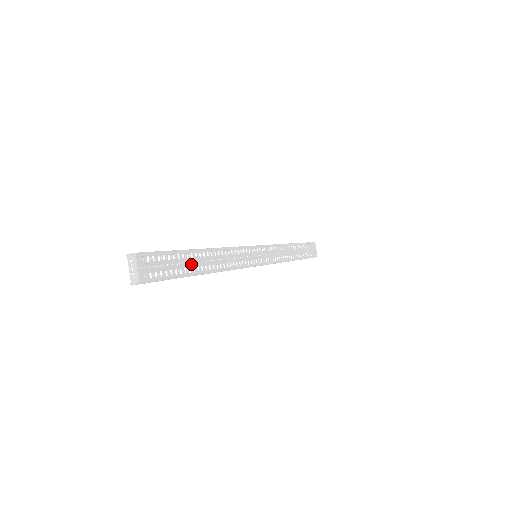
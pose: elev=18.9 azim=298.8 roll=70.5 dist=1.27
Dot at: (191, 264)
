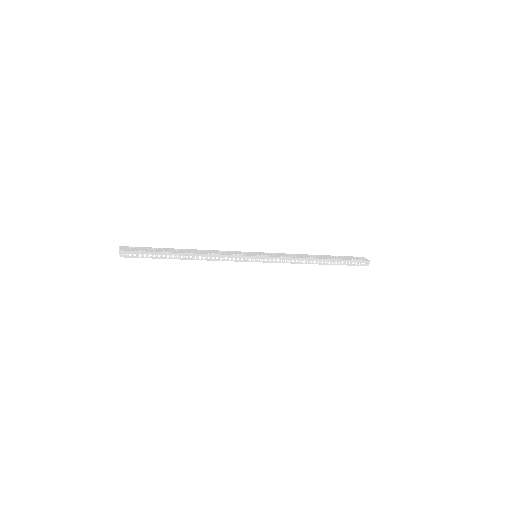
Dot at: (170, 251)
